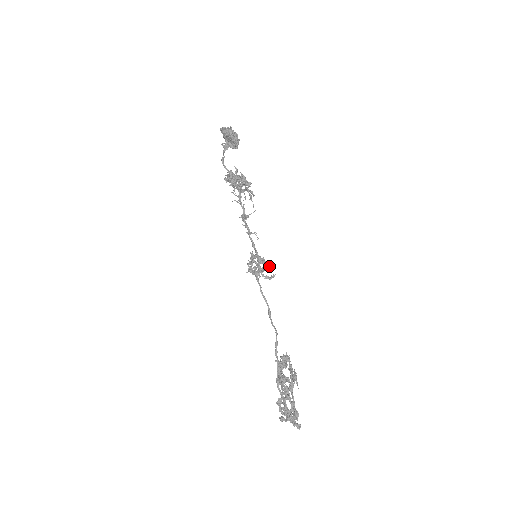
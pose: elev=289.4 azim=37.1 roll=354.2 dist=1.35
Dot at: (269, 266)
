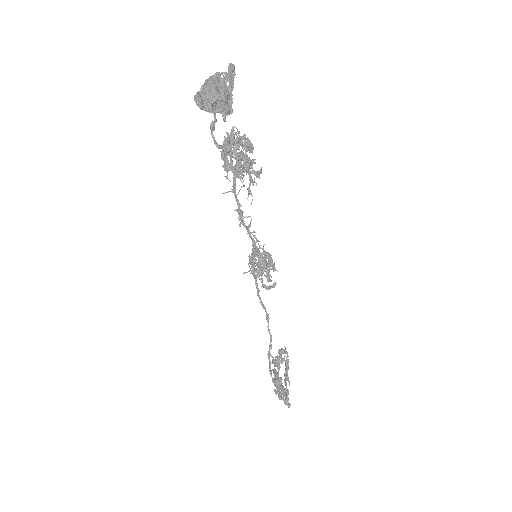
Dot at: (267, 276)
